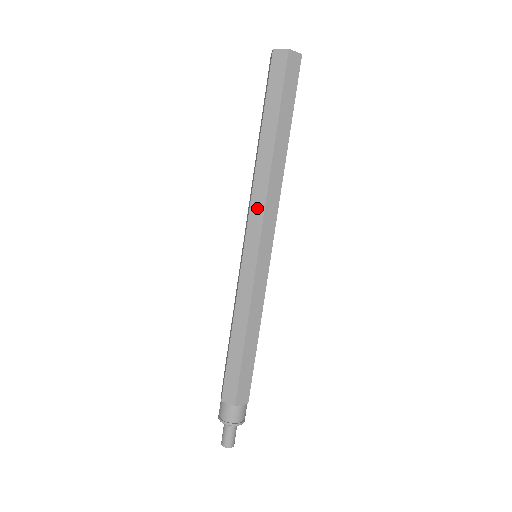
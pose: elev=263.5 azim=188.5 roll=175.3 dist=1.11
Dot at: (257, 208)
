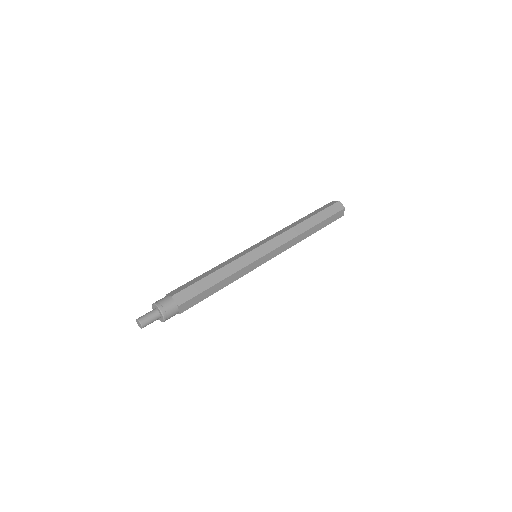
Dot at: (282, 239)
